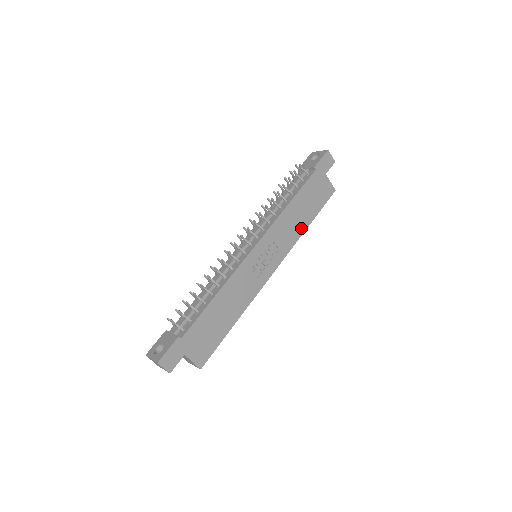
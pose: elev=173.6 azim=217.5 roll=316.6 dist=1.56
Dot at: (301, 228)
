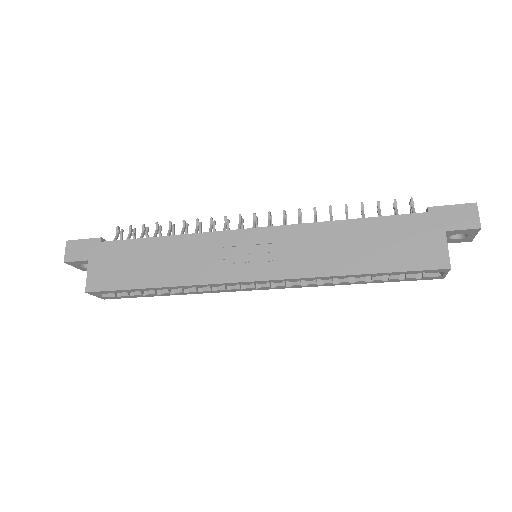
Dot at: (338, 266)
